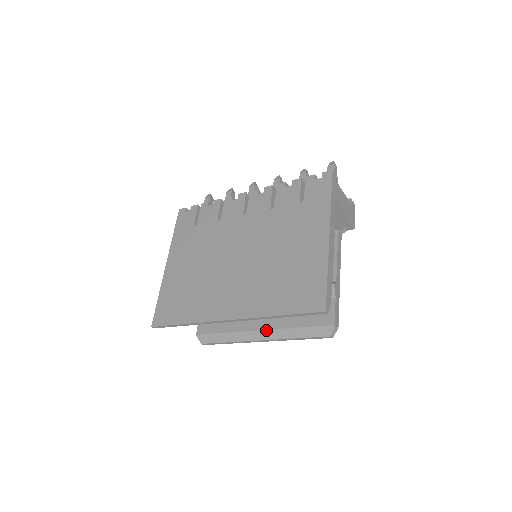
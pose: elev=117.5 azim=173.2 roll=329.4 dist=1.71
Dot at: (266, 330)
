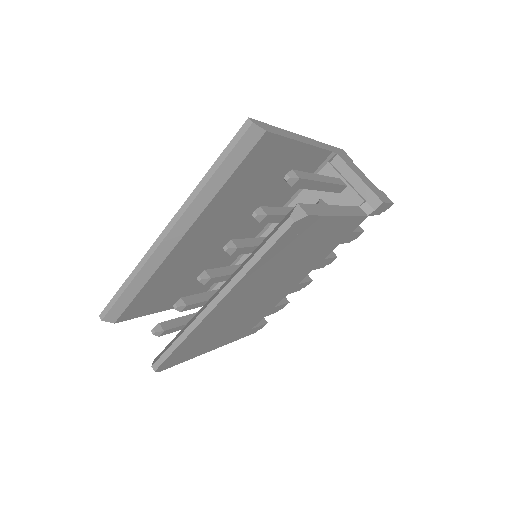
Dot at: (223, 284)
